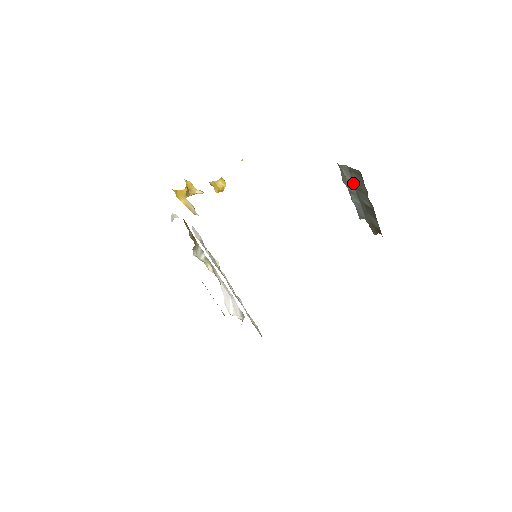
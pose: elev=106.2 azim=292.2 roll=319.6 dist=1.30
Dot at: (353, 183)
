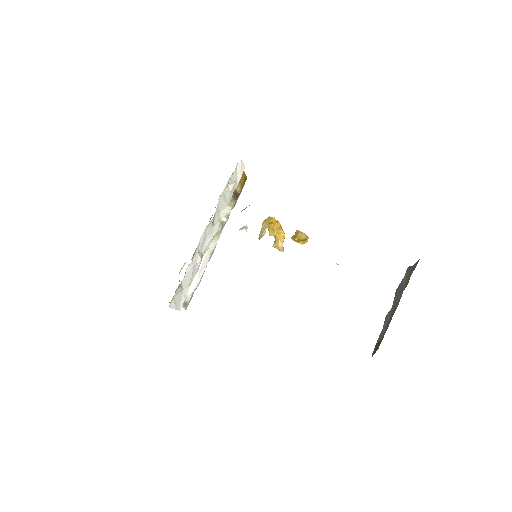
Dot at: (403, 288)
